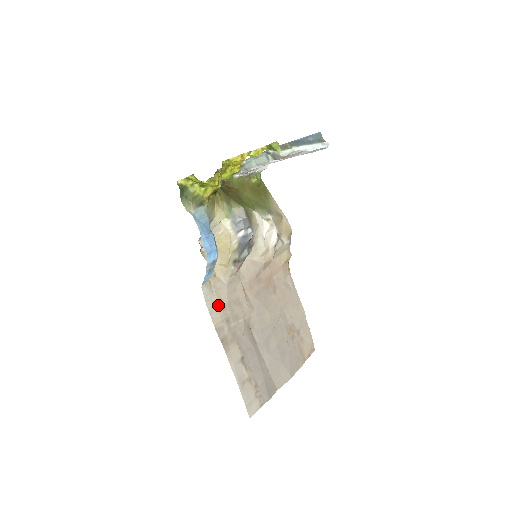
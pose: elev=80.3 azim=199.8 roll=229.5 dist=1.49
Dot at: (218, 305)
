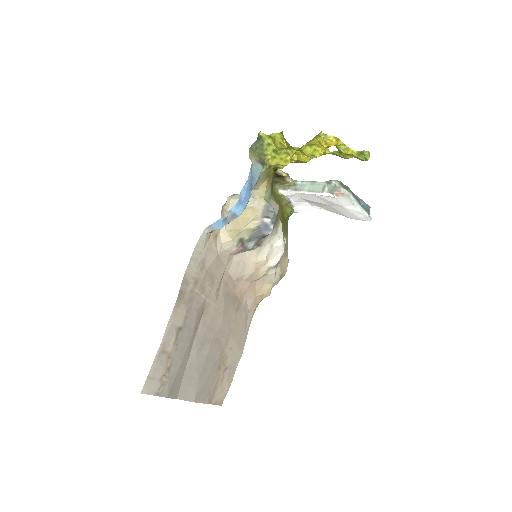
Dot at: (201, 260)
